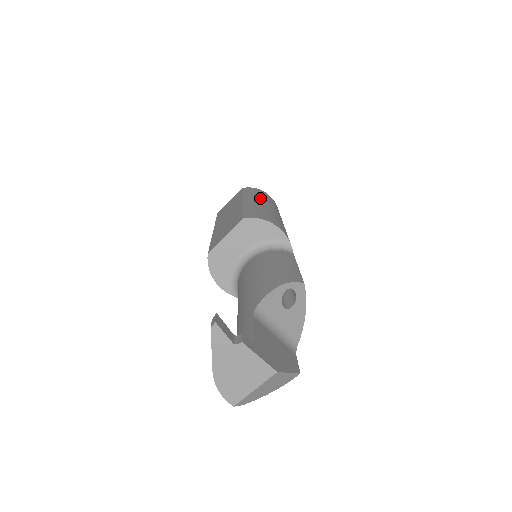
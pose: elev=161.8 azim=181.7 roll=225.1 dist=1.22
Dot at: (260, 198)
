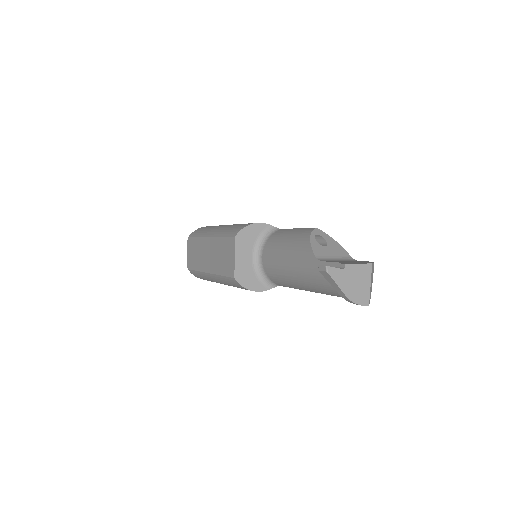
Dot at: (213, 228)
